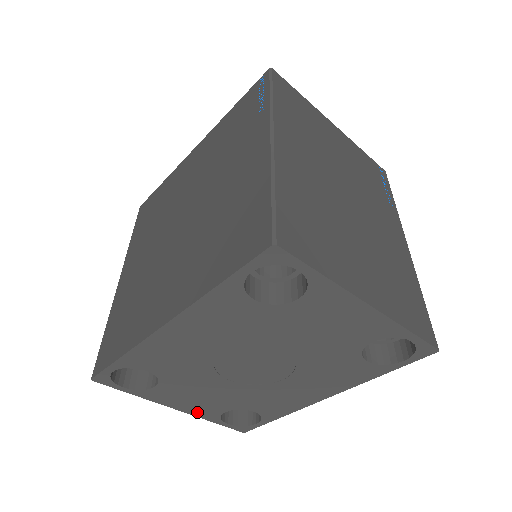
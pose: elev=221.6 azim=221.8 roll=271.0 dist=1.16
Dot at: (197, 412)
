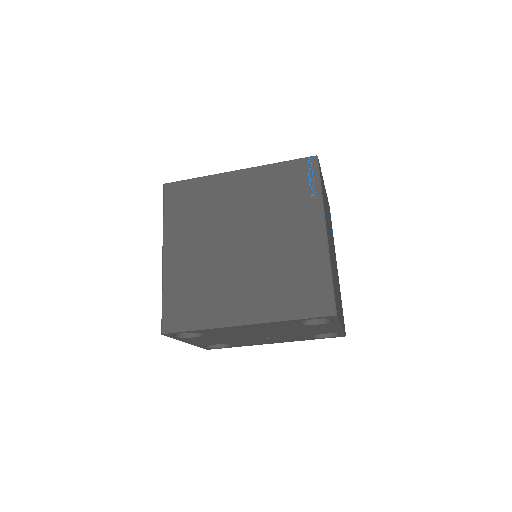
Dot at: (197, 344)
